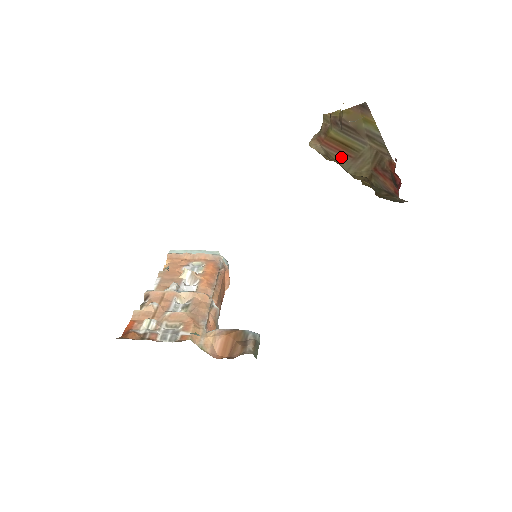
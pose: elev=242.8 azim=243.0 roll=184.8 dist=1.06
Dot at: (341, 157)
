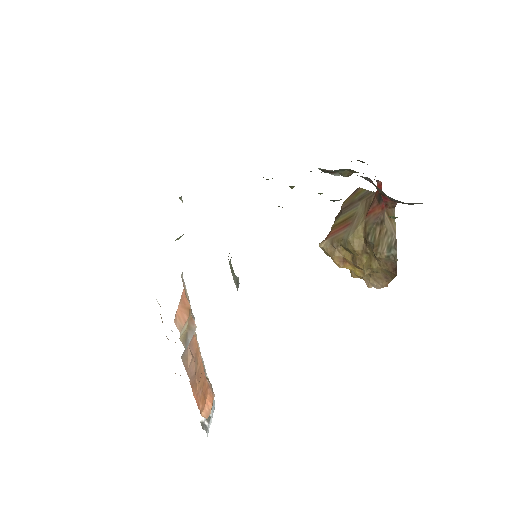
Dot at: (342, 232)
